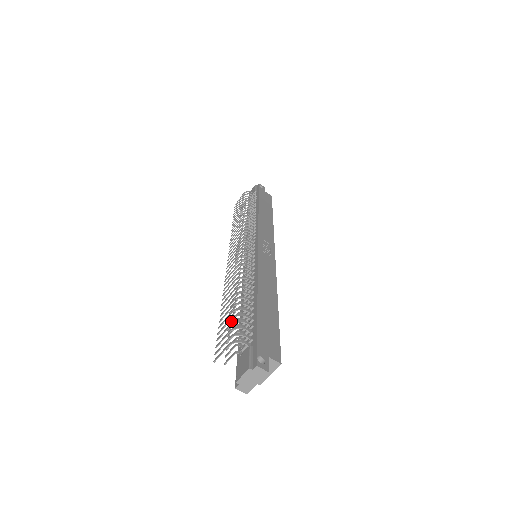
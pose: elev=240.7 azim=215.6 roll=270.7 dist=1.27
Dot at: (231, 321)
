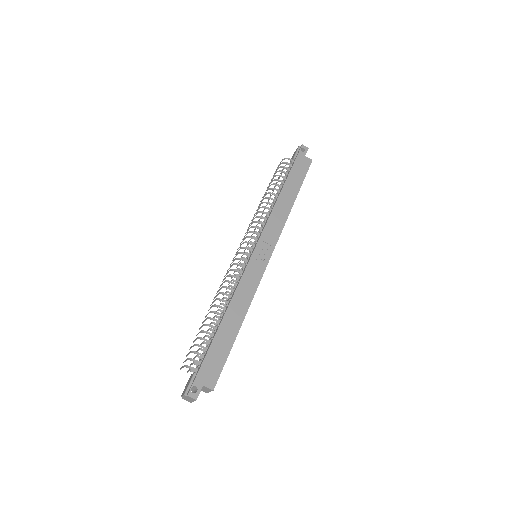
Dot at: occluded
